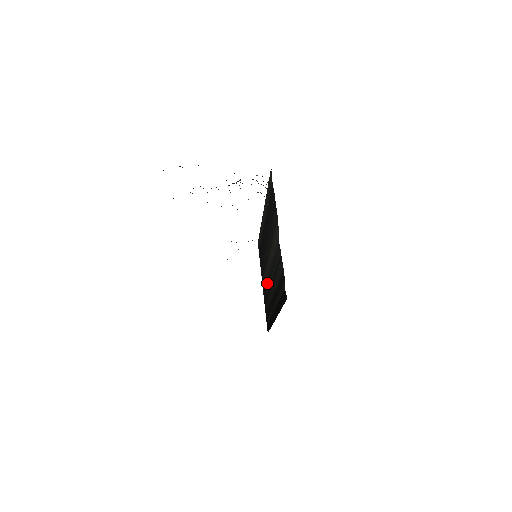
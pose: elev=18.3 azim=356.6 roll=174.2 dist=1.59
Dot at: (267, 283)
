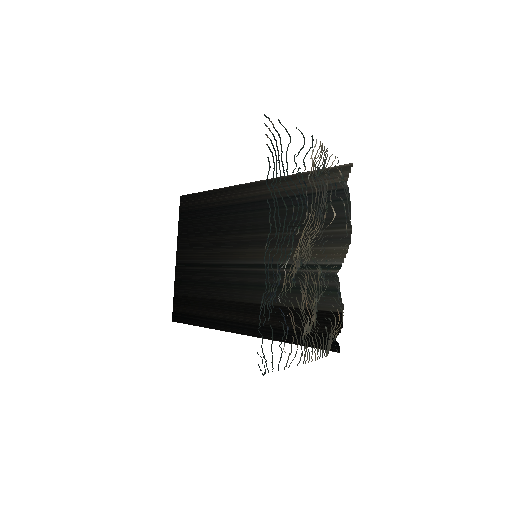
Dot at: (214, 271)
